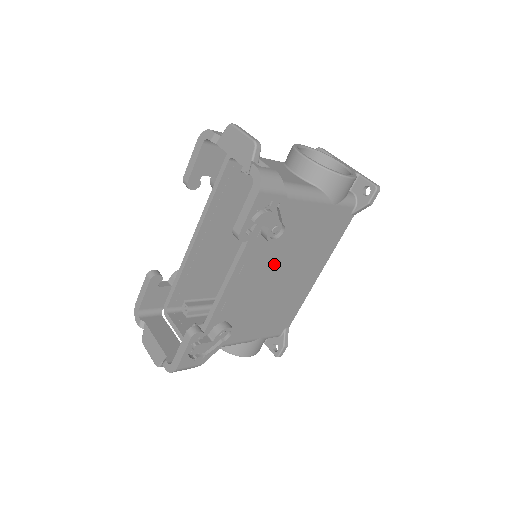
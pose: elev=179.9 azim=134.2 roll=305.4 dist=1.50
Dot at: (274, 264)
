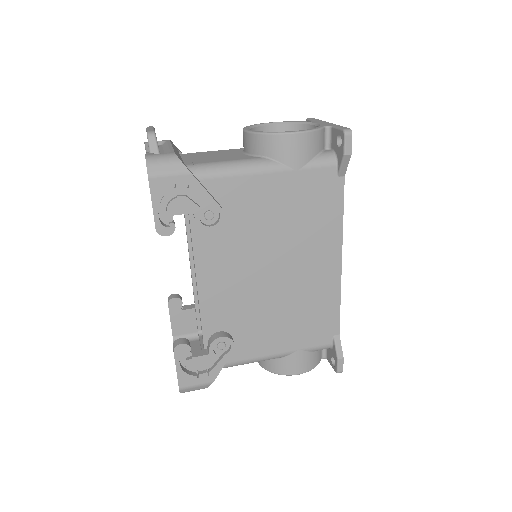
Dot at: (251, 257)
